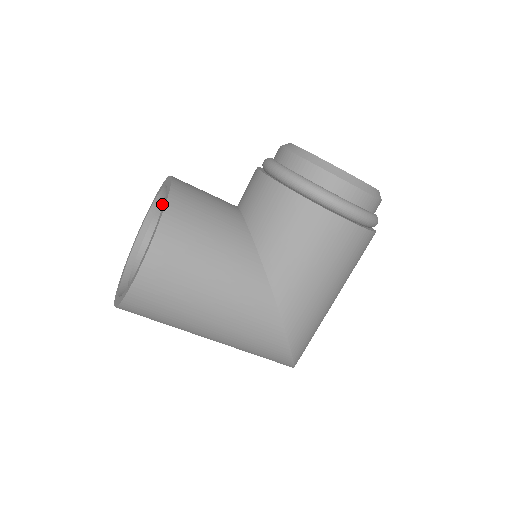
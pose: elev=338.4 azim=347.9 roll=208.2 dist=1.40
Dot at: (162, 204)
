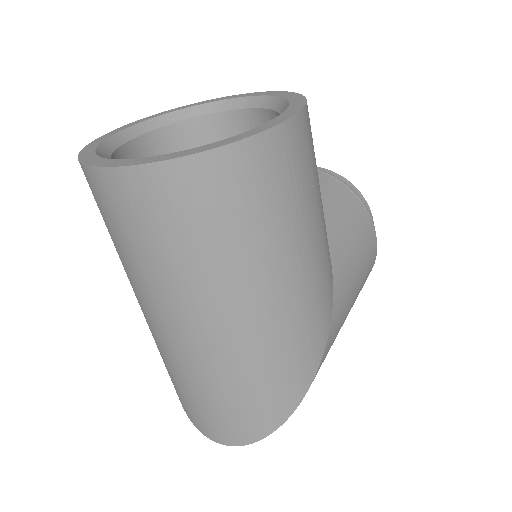
Dot at: (175, 124)
